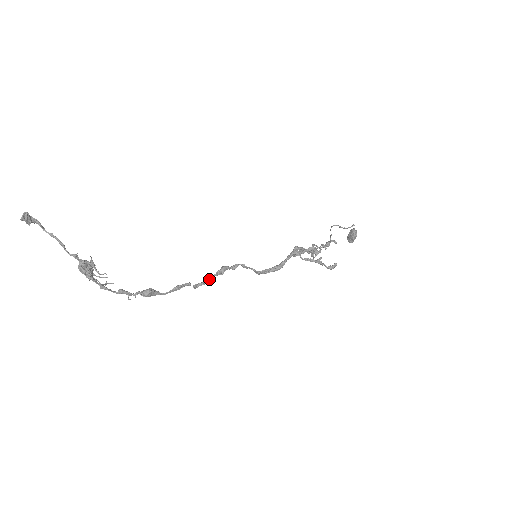
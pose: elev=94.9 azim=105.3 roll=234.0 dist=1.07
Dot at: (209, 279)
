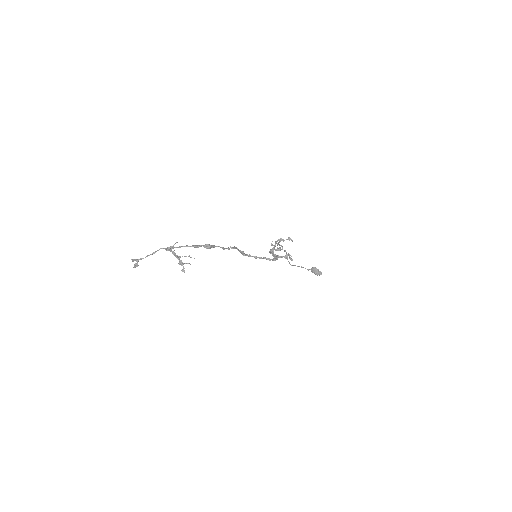
Dot at: occluded
